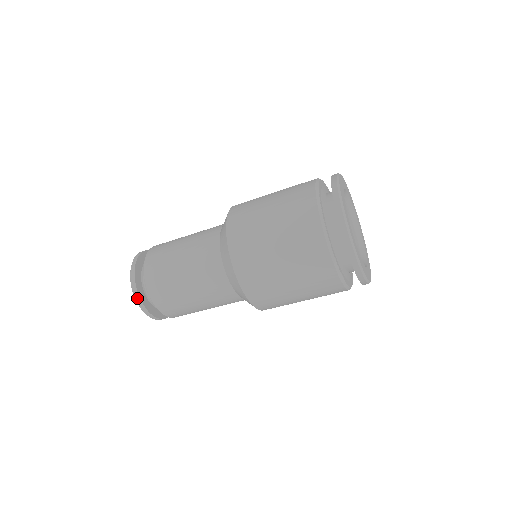
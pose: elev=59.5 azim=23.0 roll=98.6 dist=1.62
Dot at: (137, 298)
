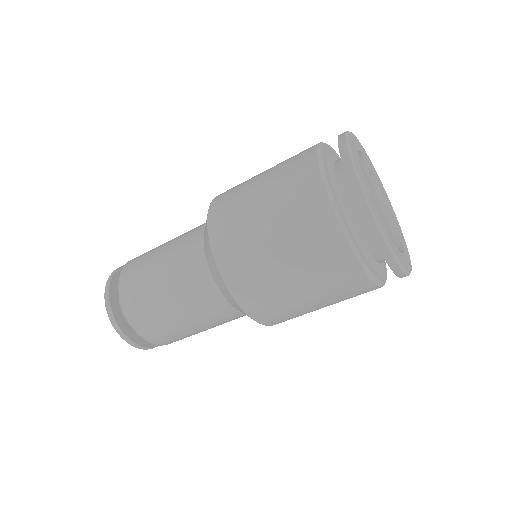
Dot at: (121, 335)
